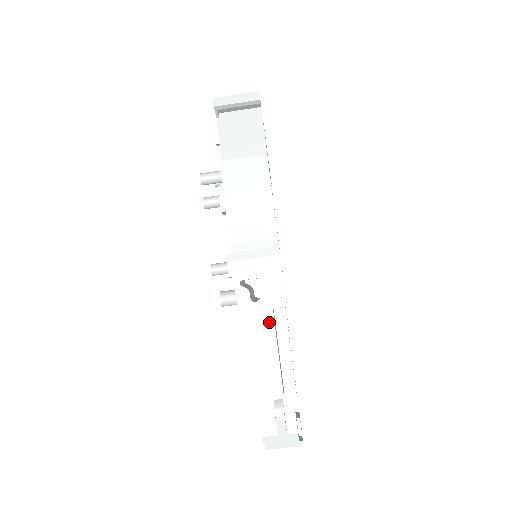
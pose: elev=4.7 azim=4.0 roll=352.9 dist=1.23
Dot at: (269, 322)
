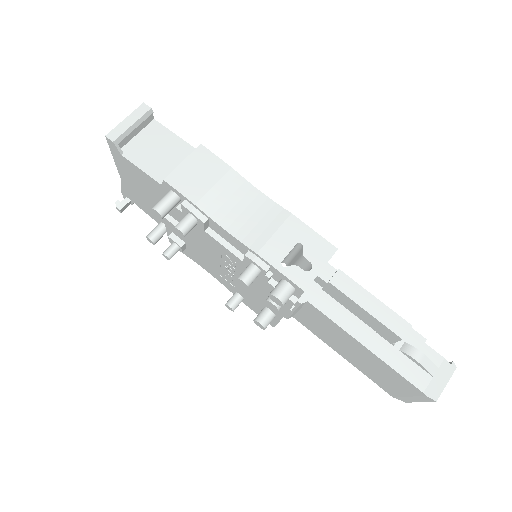
Dot at: (339, 276)
